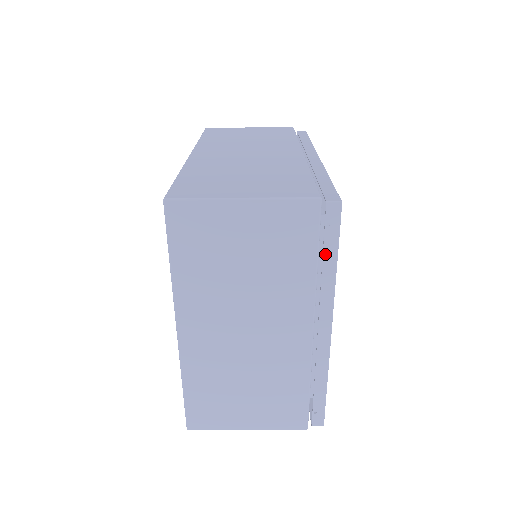
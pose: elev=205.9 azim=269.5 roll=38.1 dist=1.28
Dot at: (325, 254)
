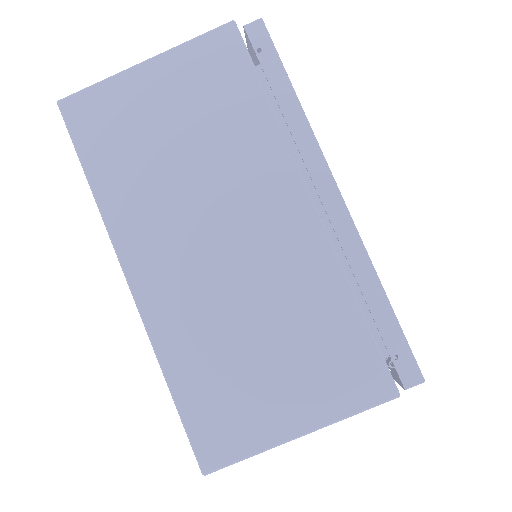
Dot at: (274, 89)
